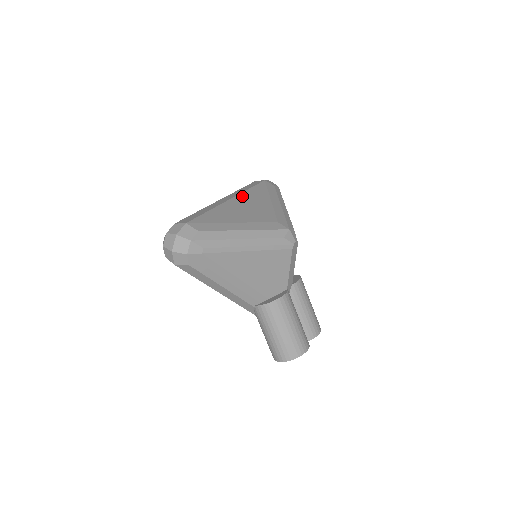
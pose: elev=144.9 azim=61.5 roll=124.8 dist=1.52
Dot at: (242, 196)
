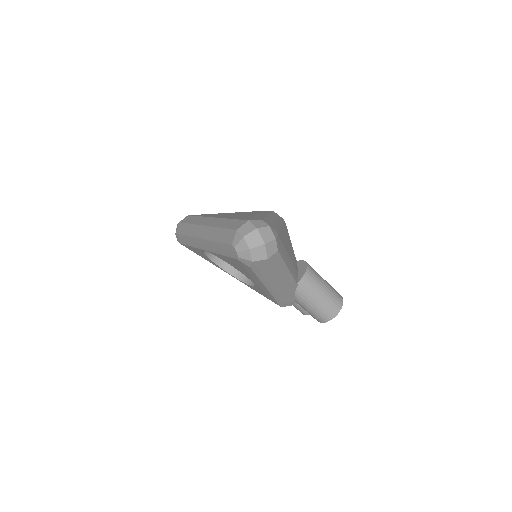
Dot at: (212, 216)
